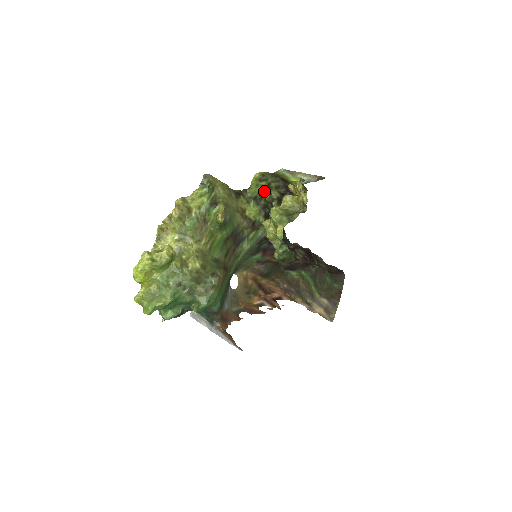
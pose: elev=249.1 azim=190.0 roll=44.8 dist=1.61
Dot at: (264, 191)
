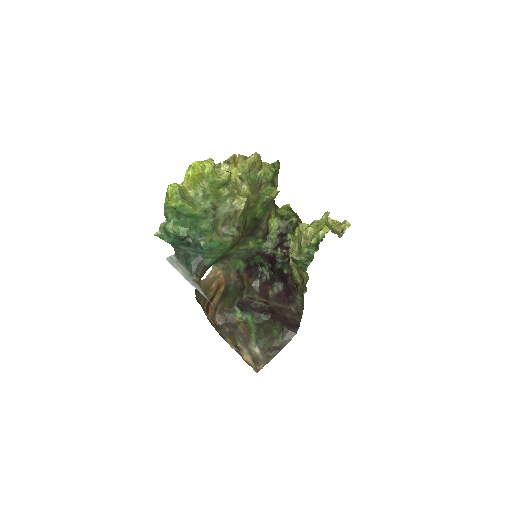
Dot at: (294, 216)
